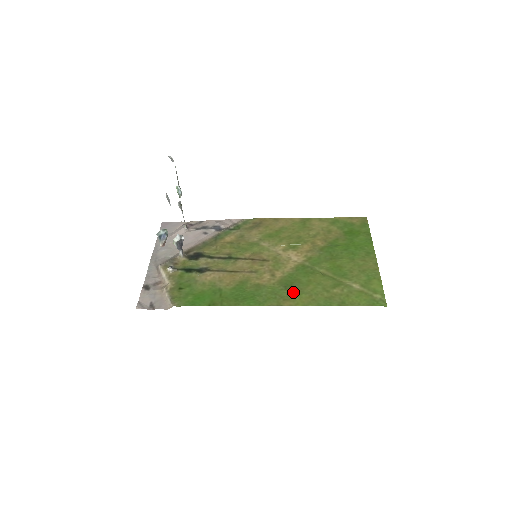
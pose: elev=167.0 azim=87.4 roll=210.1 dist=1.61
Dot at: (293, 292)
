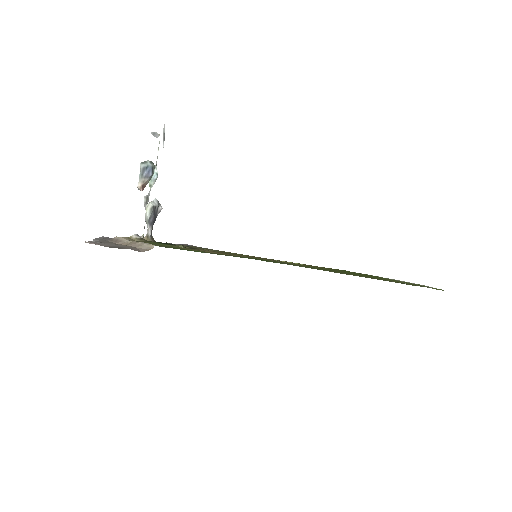
Dot at: occluded
